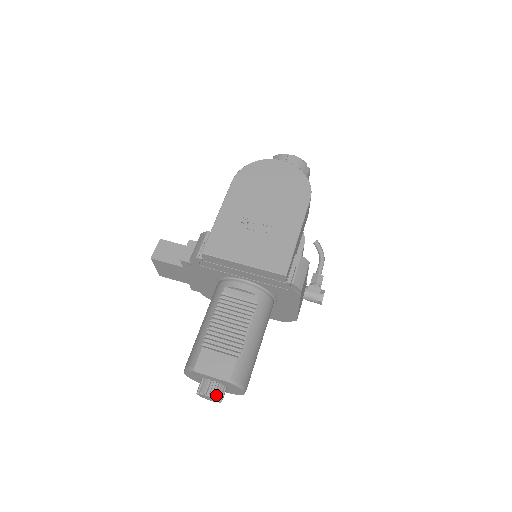
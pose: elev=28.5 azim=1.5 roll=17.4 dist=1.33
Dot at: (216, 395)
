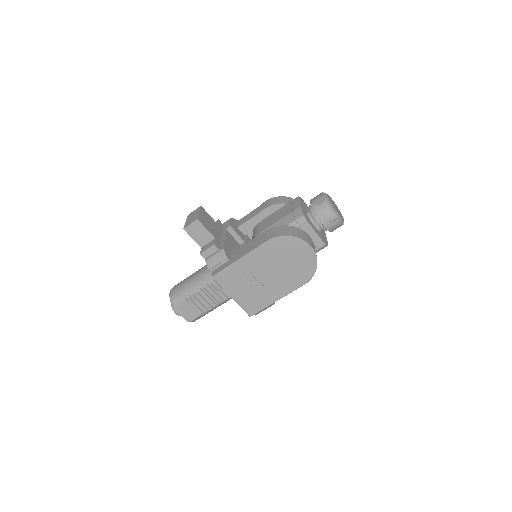
Dot at: (180, 315)
